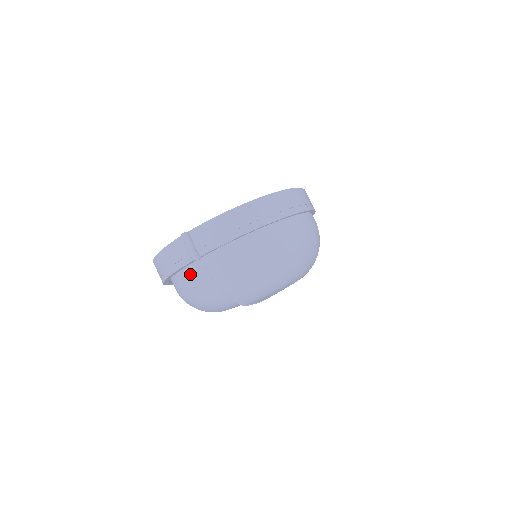
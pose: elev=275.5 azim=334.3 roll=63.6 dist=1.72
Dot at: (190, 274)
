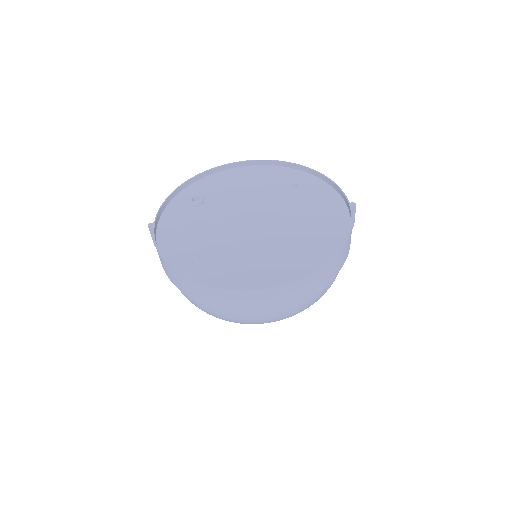
Dot at: occluded
